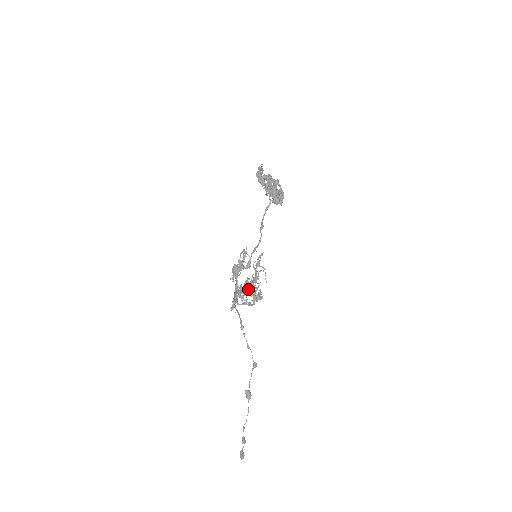
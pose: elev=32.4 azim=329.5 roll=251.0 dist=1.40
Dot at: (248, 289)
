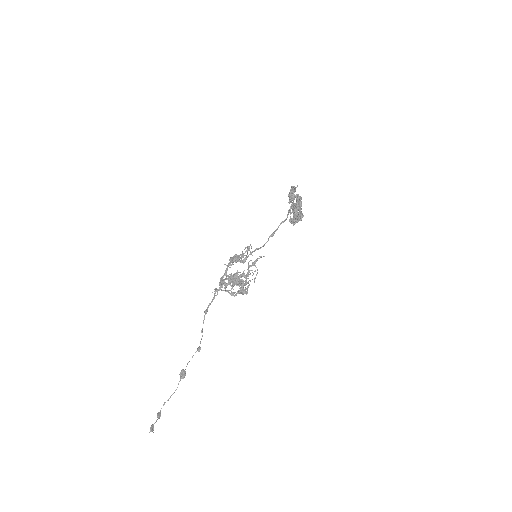
Dot at: (242, 280)
